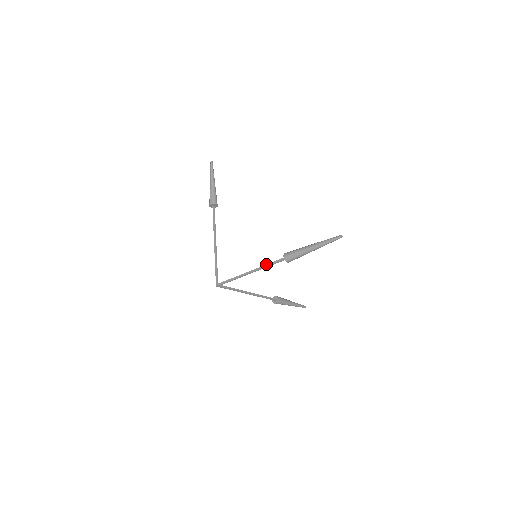
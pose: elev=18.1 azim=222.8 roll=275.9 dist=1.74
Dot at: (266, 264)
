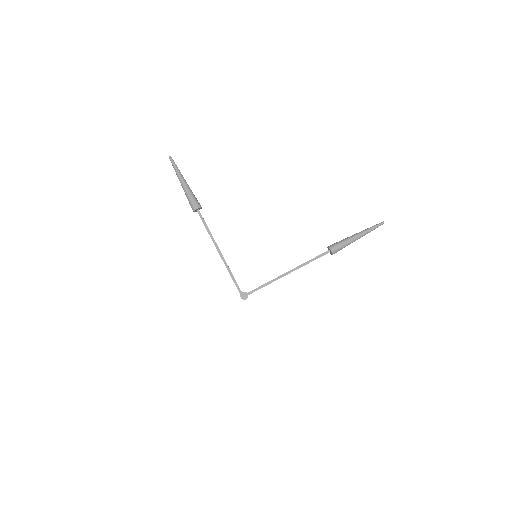
Dot at: (307, 261)
